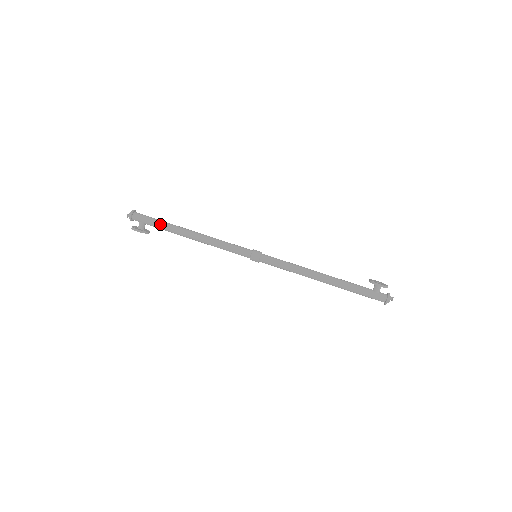
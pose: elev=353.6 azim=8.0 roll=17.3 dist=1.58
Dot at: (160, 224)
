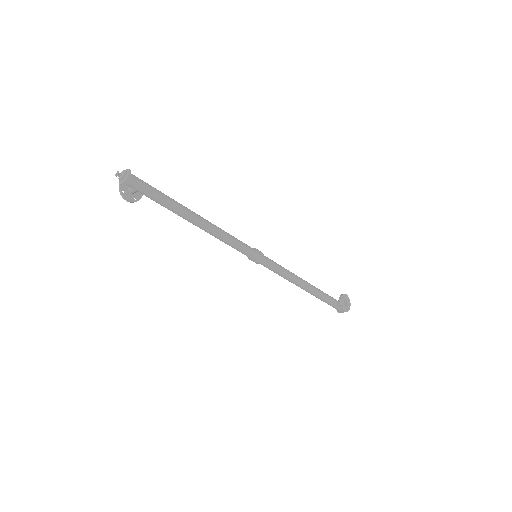
Dot at: (161, 203)
